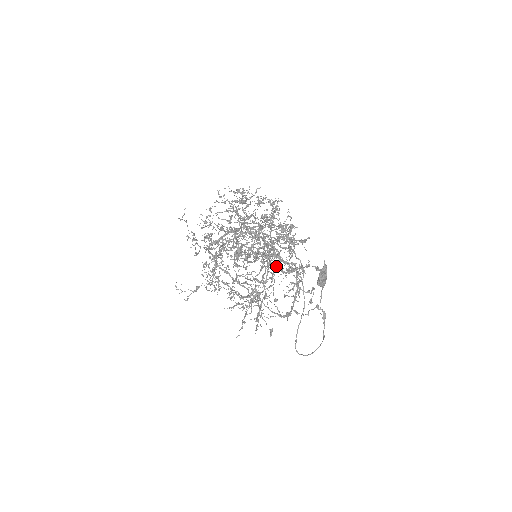
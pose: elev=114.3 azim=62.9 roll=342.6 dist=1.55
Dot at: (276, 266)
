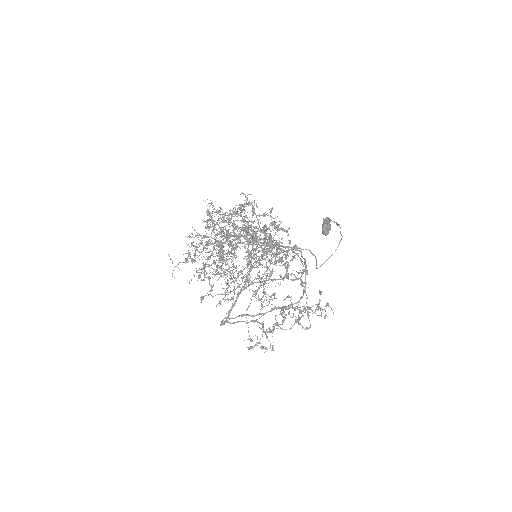
Dot at: (282, 316)
